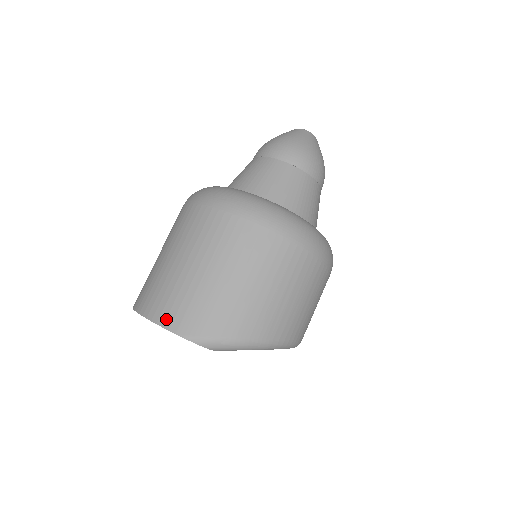
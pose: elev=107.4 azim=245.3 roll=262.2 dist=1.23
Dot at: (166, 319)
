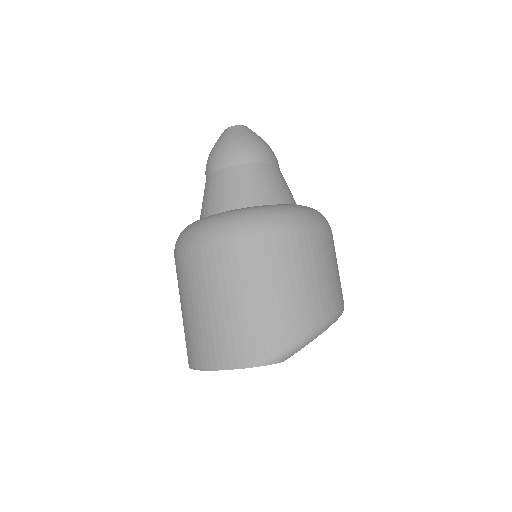
Dot at: (229, 361)
